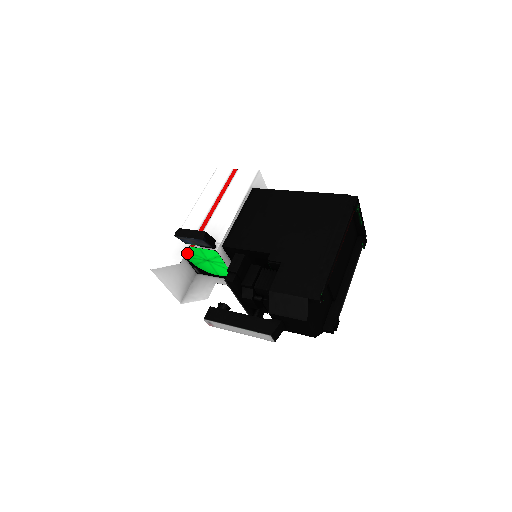
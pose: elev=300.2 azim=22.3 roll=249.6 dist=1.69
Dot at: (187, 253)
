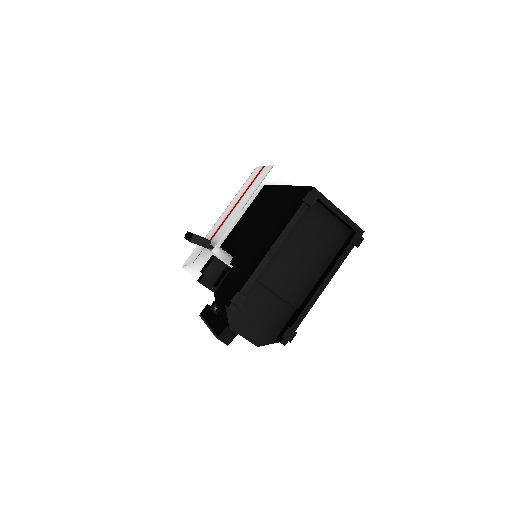
Dot at: occluded
